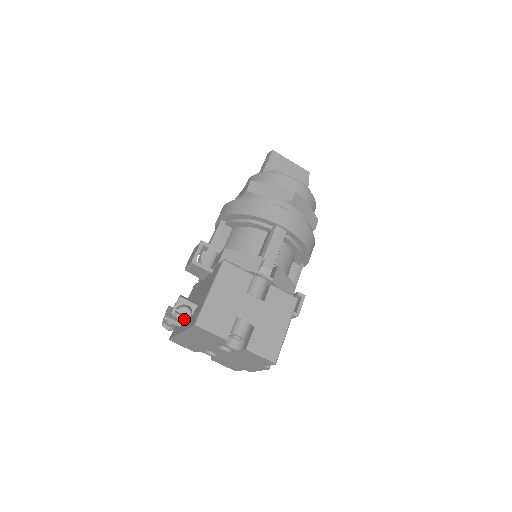
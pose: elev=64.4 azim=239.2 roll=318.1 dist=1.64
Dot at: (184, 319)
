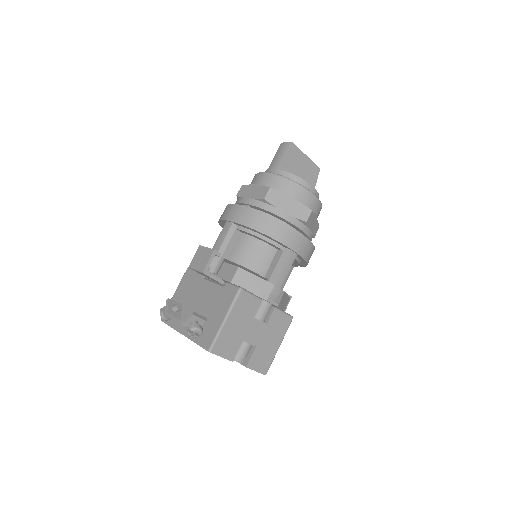
Dot at: (195, 336)
